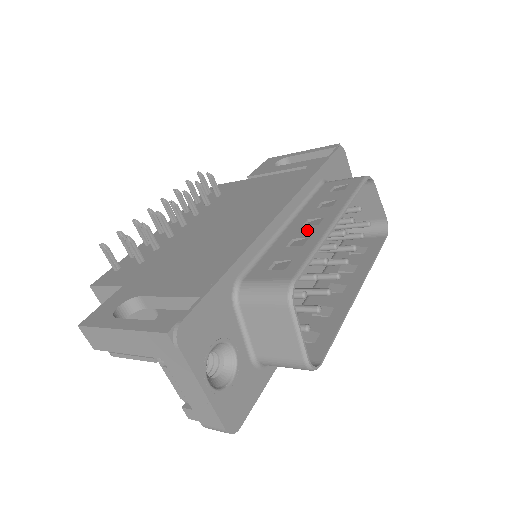
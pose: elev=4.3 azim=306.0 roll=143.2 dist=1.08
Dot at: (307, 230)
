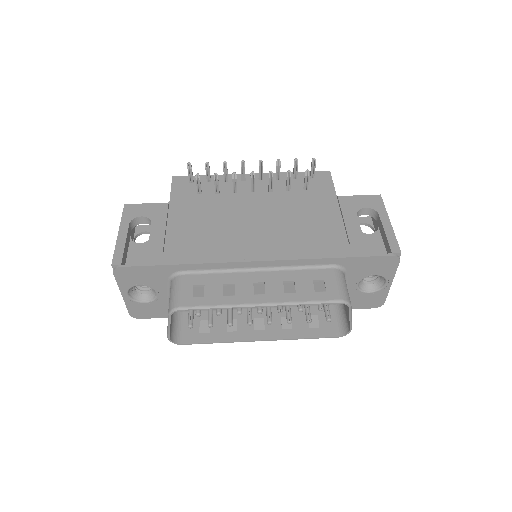
Dot at: (246, 289)
